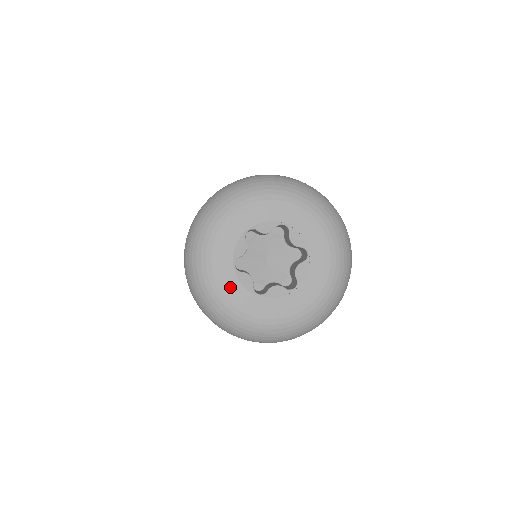
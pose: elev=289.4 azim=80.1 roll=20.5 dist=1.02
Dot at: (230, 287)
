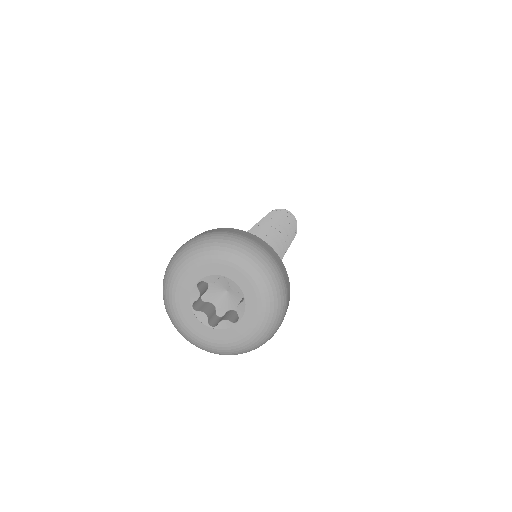
Dot at: (184, 288)
